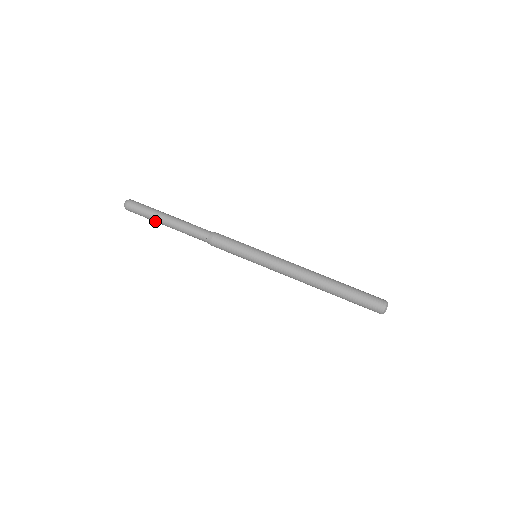
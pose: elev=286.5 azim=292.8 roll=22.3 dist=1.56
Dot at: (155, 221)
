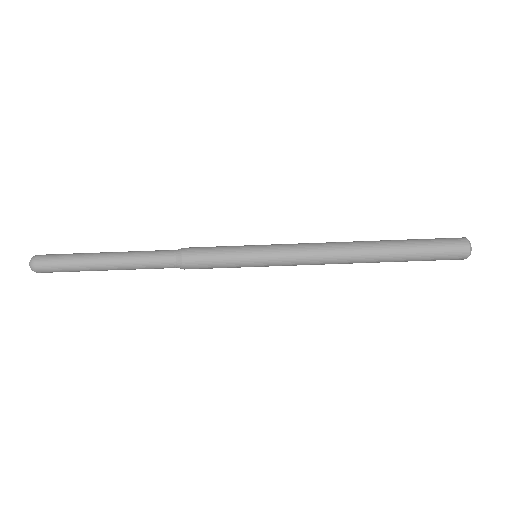
Dot at: (86, 269)
